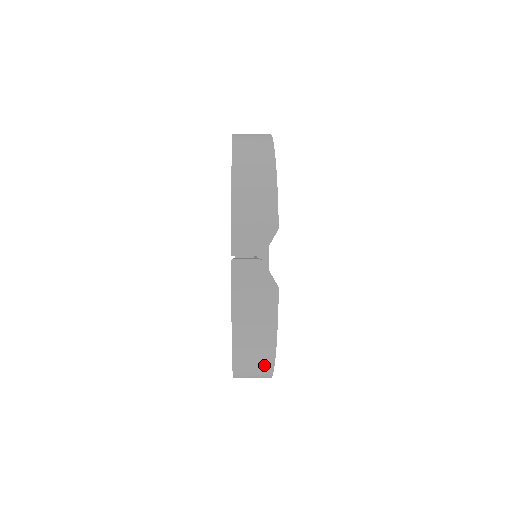
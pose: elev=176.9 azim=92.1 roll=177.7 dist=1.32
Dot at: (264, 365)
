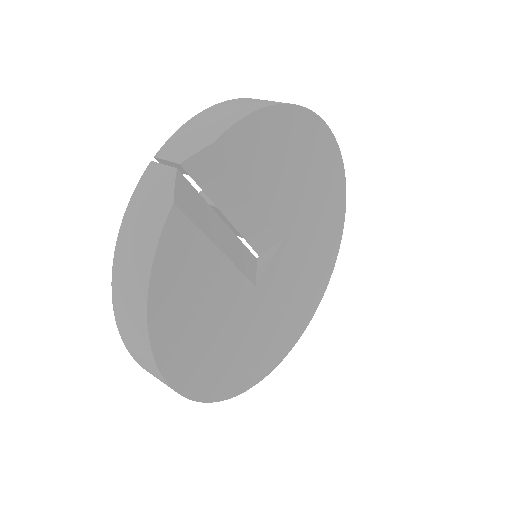
Dot at: (139, 326)
